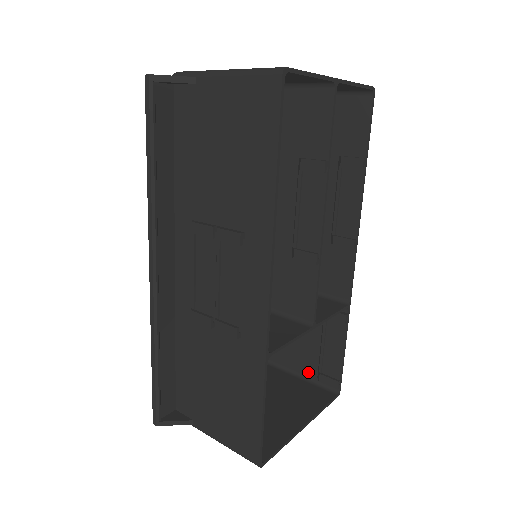
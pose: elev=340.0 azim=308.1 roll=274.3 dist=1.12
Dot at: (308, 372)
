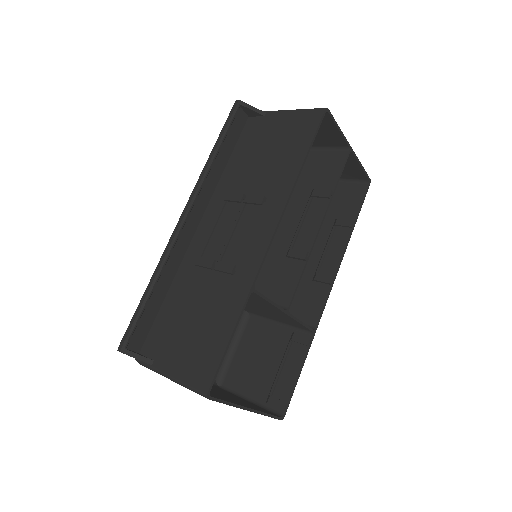
Dot at: (258, 397)
